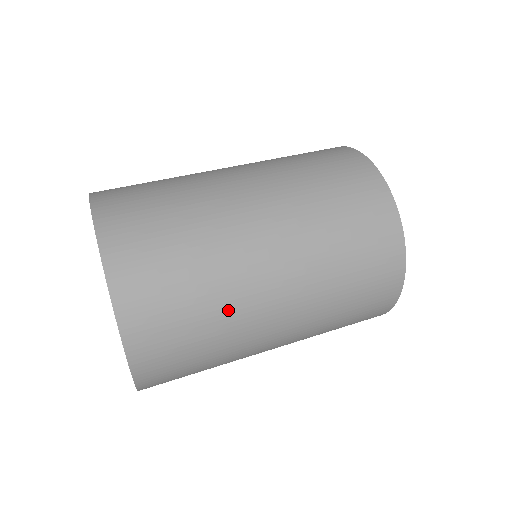
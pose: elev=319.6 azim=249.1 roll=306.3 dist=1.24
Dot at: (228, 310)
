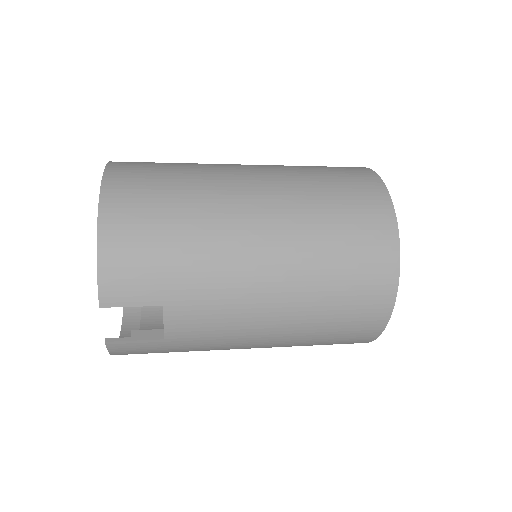
Dot at: (204, 193)
